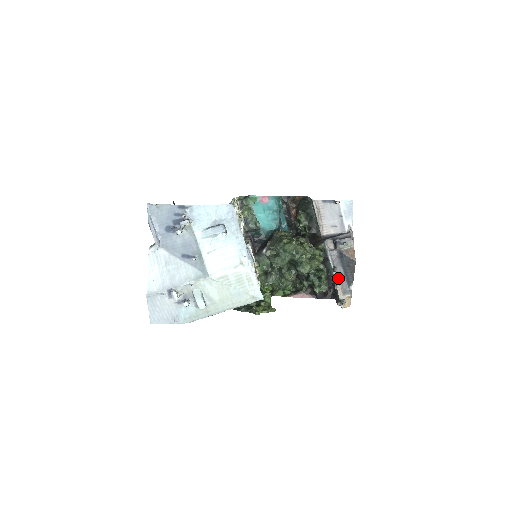
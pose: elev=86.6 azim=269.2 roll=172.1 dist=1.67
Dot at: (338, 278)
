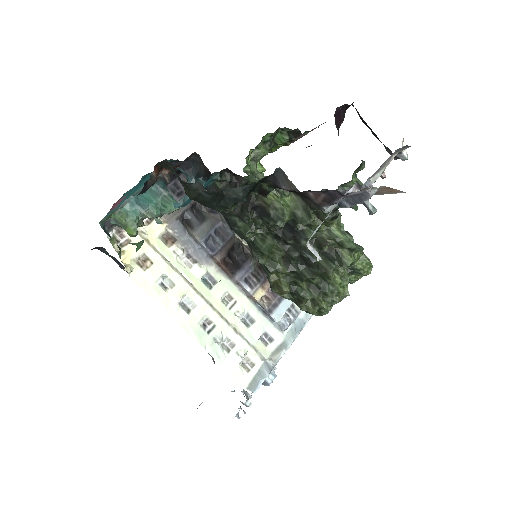
Dot at: (377, 173)
